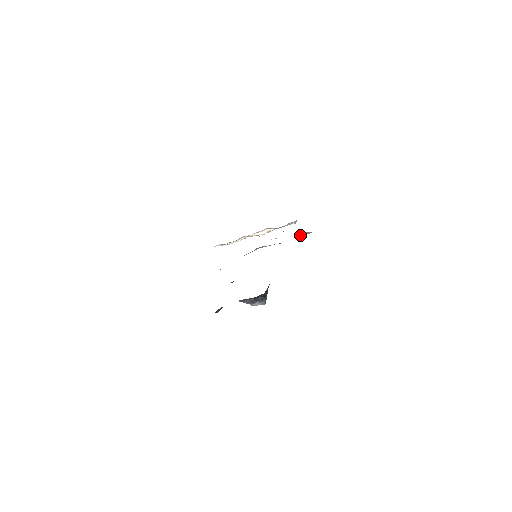
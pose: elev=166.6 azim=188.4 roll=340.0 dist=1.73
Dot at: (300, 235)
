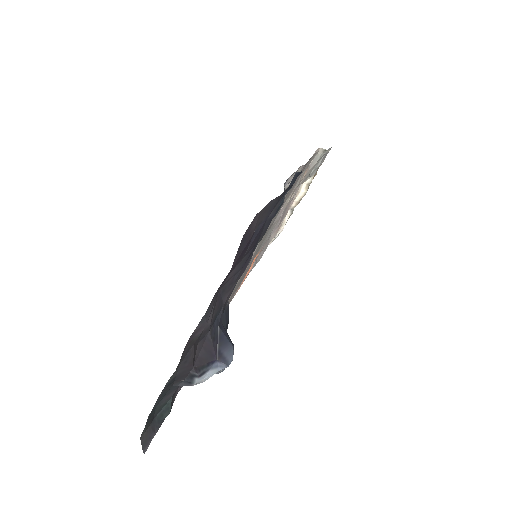
Dot at: (288, 186)
